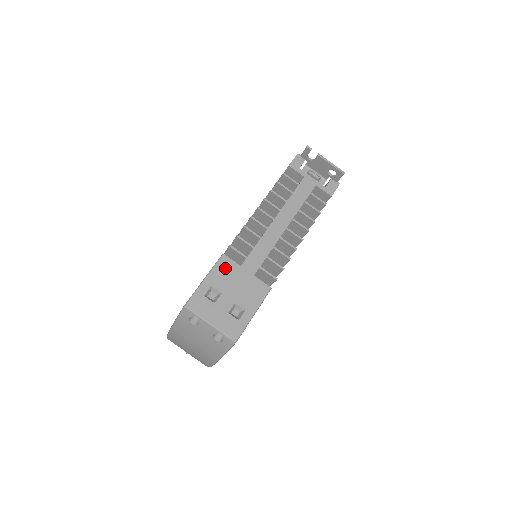
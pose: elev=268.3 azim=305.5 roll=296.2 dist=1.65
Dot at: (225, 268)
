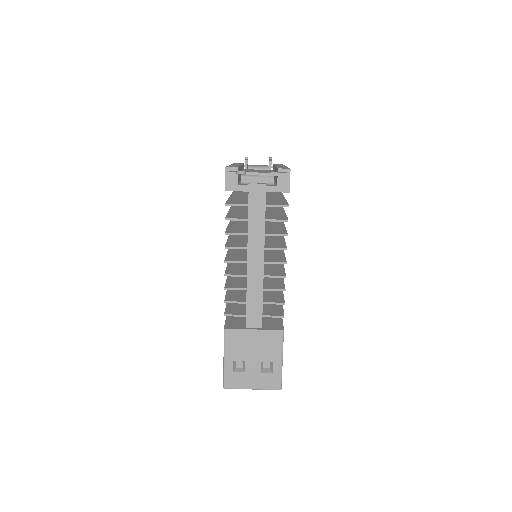
Dot at: (234, 340)
